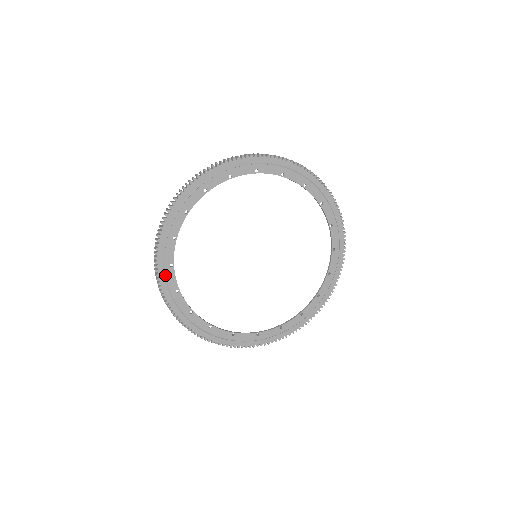
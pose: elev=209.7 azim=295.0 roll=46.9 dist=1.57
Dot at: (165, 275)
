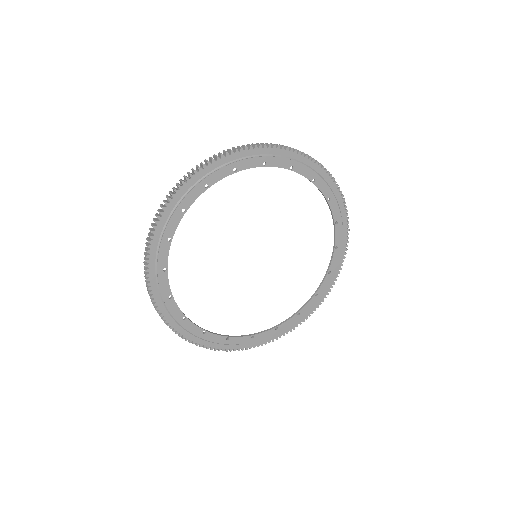
Dot at: (193, 187)
